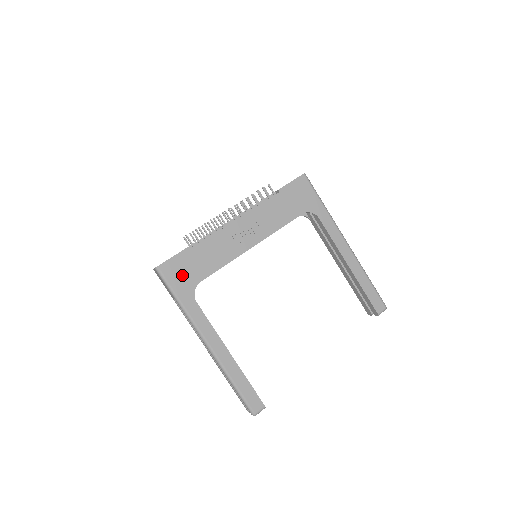
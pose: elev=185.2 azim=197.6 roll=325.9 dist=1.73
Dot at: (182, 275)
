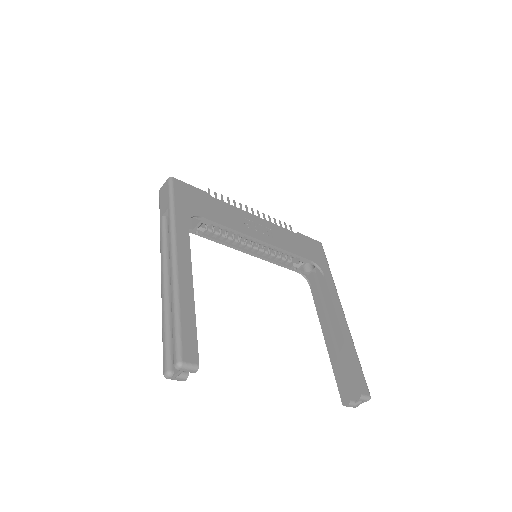
Dot at: (189, 199)
